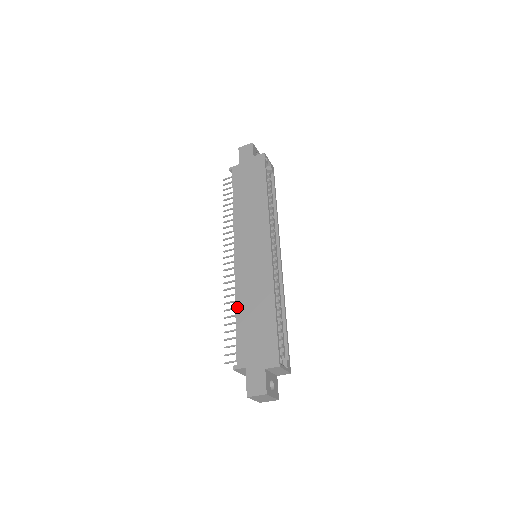
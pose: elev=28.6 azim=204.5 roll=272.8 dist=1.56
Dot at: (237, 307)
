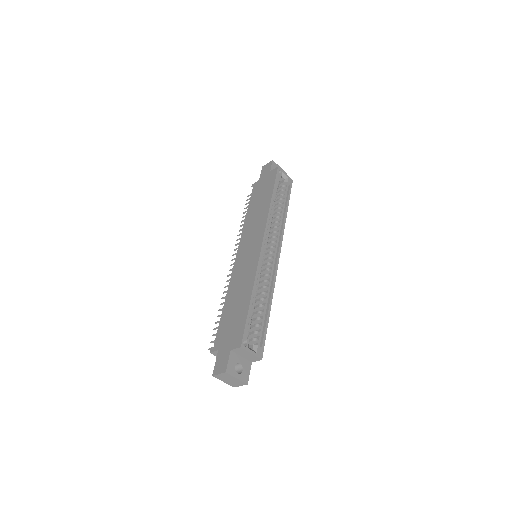
Dot at: (226, 299)
